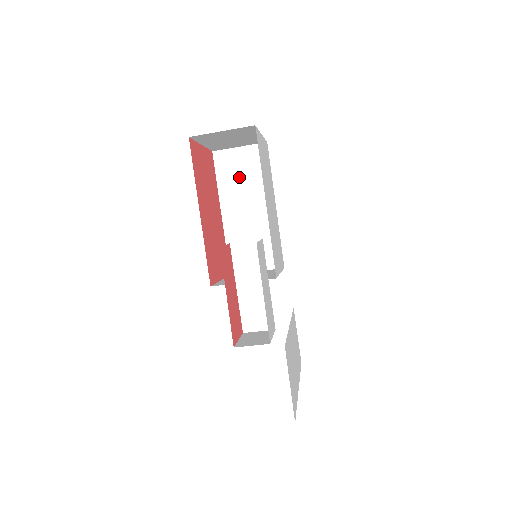
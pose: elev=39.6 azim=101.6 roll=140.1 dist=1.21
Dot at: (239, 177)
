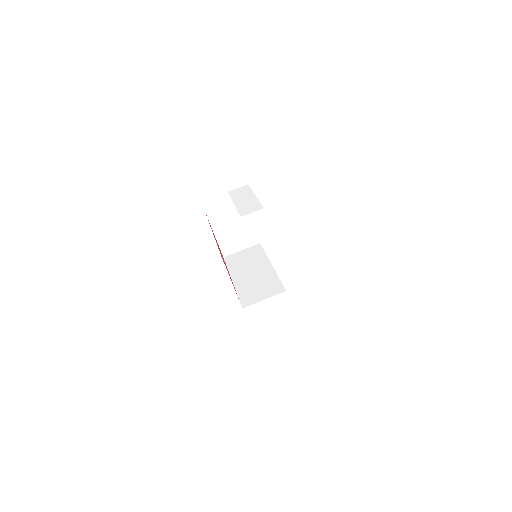
Dot at: (243, 262)
